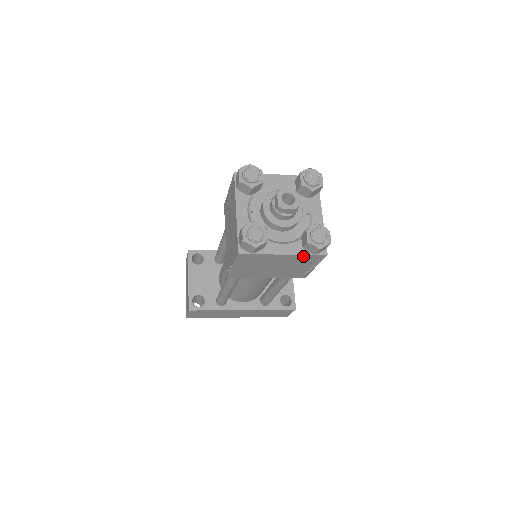
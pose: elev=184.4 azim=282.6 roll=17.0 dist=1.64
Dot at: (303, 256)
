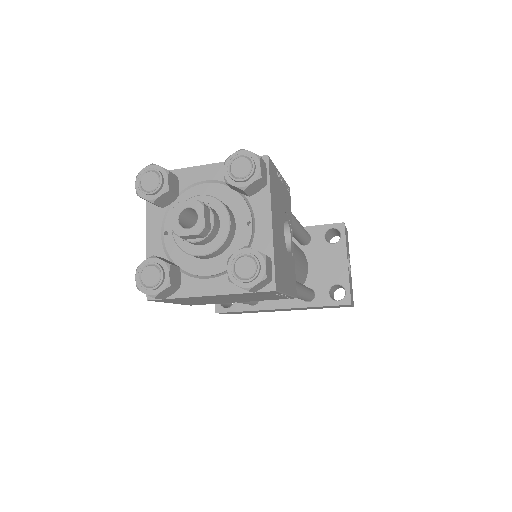
Dot at: (240, 293)
